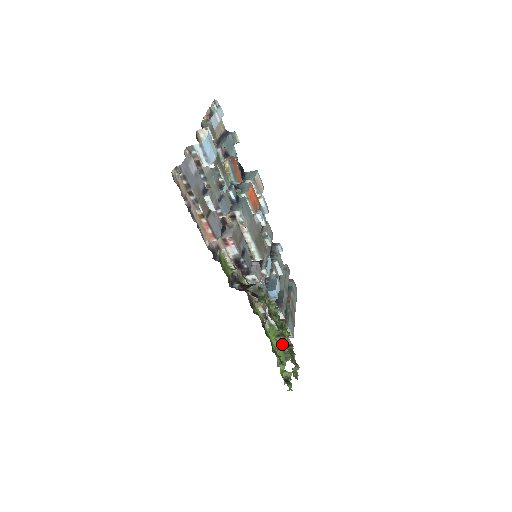
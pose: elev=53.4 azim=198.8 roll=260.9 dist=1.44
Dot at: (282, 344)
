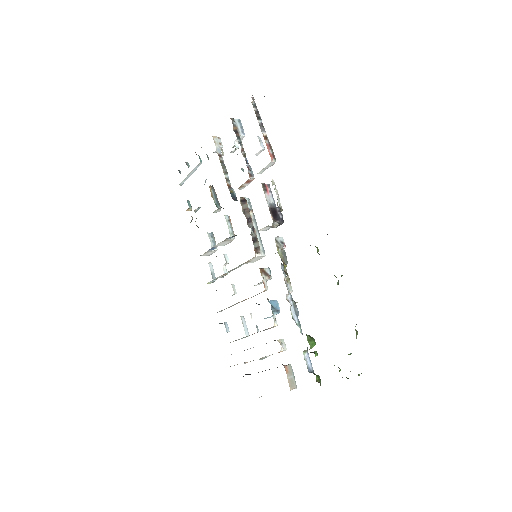
Dot at: (306, 361)
